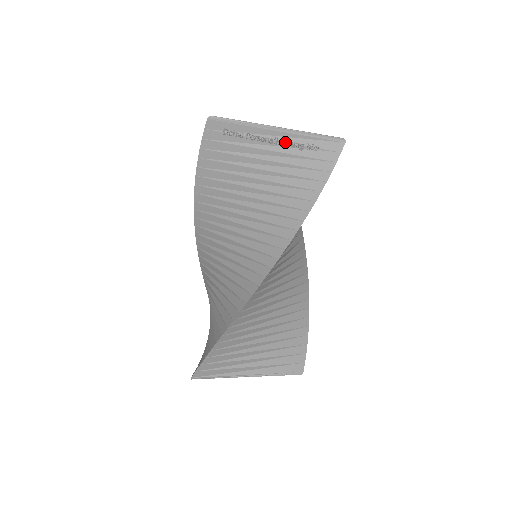
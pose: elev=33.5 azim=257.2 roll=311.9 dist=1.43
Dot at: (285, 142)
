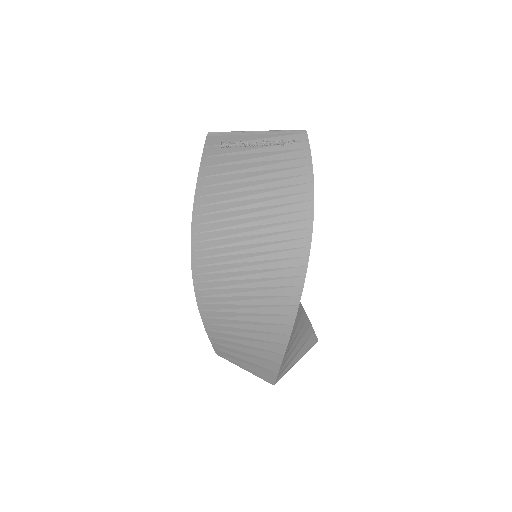
Dot at: (270, 142)
